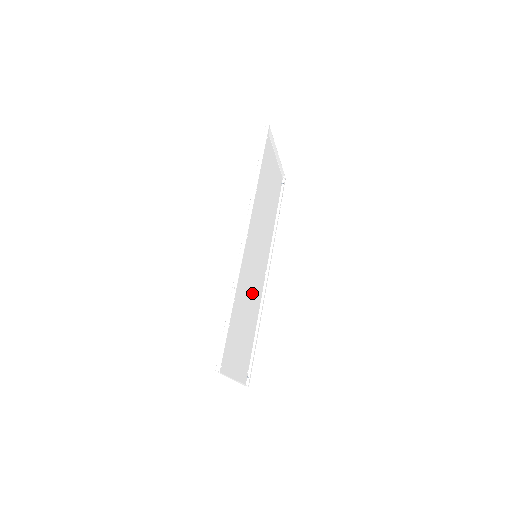
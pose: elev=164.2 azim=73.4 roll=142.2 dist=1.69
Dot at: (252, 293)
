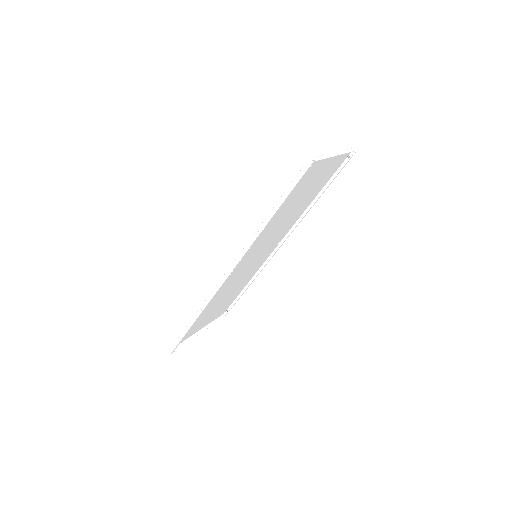
Dot at: (244, 275)
